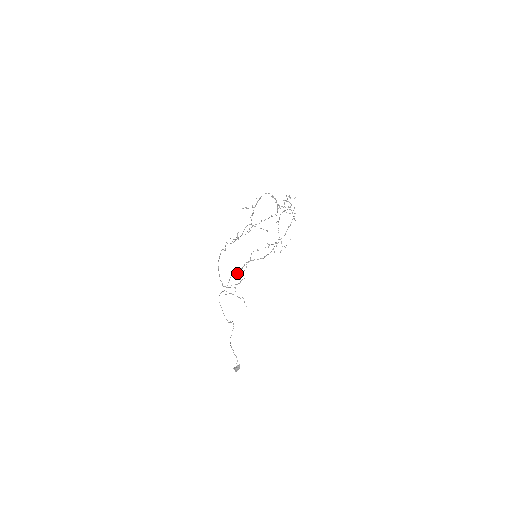
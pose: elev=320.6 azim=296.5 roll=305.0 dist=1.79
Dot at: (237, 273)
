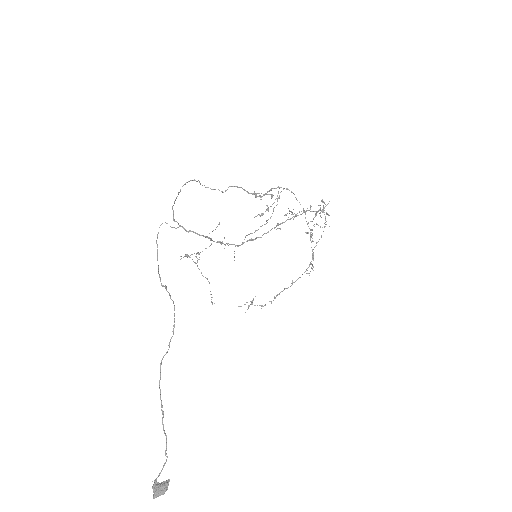
Dot at: (211, 243)
